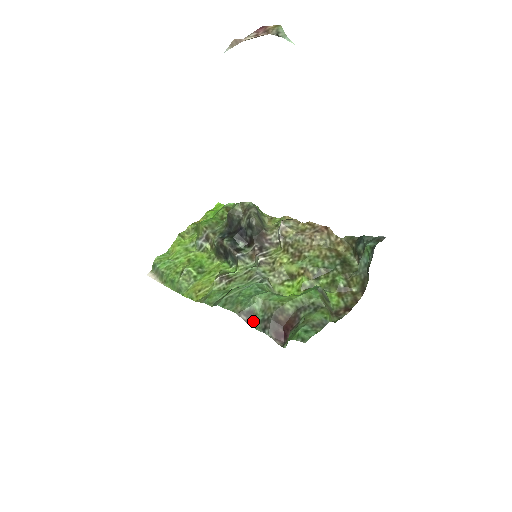
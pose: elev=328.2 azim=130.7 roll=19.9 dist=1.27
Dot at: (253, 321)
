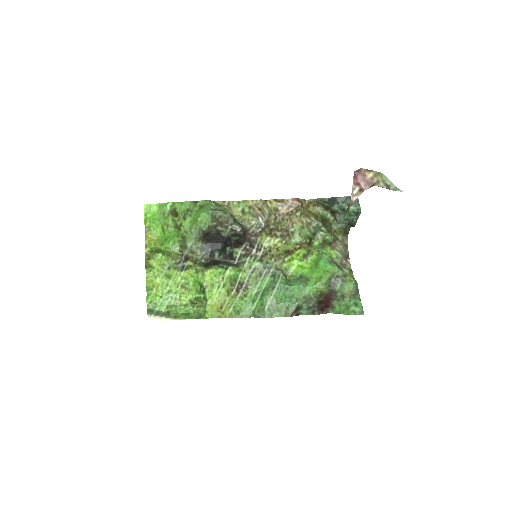
Dot at: (300, 312)
